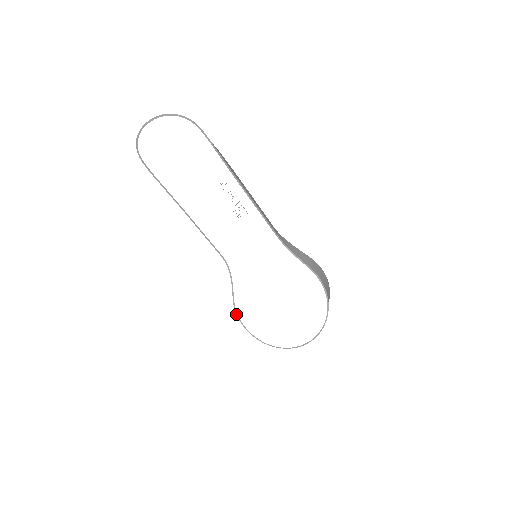
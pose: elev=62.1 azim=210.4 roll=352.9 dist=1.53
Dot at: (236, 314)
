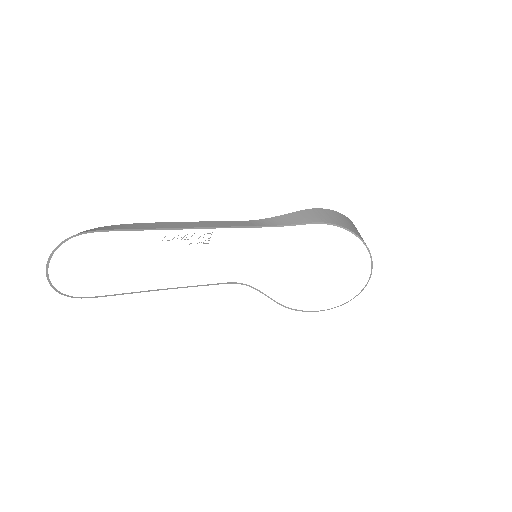
Dot at: occluded
